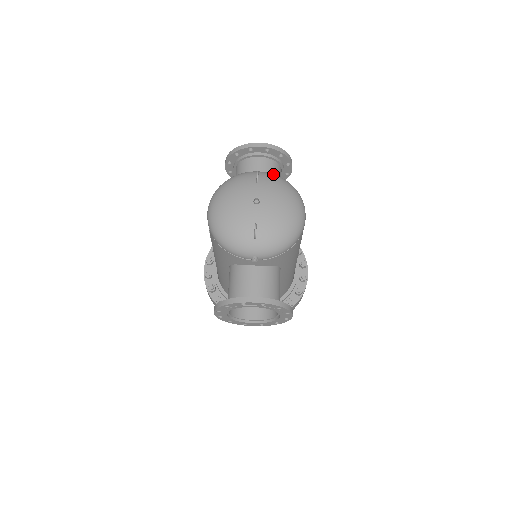
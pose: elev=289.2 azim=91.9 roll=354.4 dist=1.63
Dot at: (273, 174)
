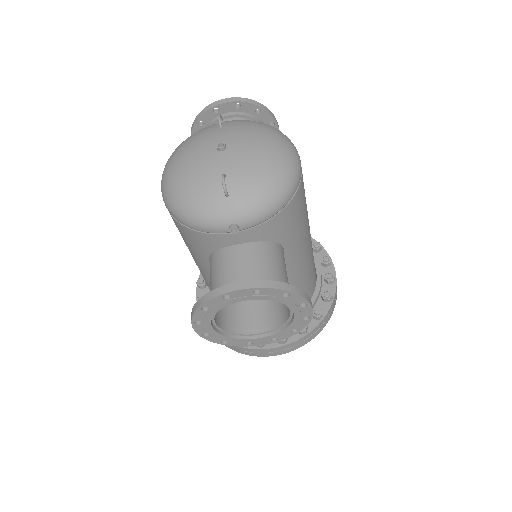
Dot at: occluded
